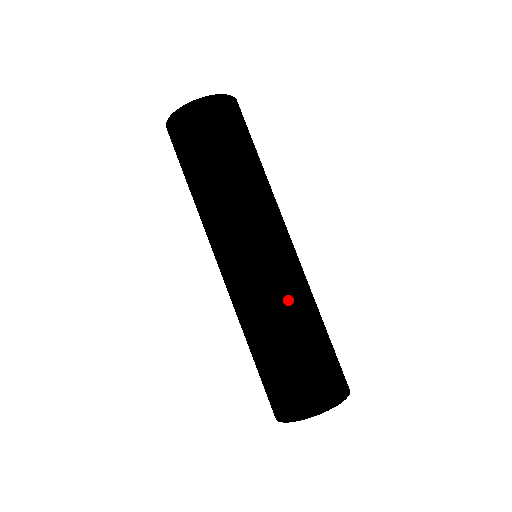
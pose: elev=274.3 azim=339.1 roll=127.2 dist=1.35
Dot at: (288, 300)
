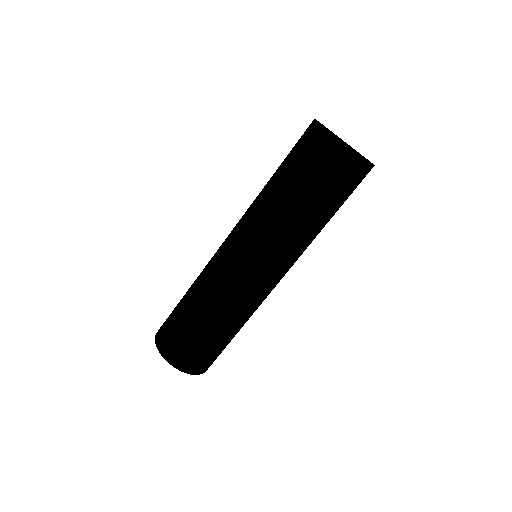
Dot at: occluded
